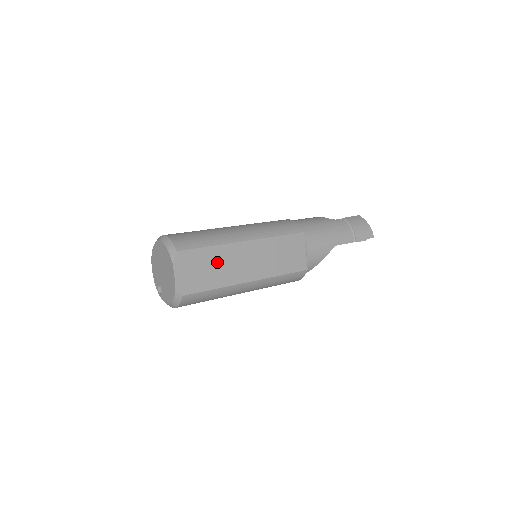
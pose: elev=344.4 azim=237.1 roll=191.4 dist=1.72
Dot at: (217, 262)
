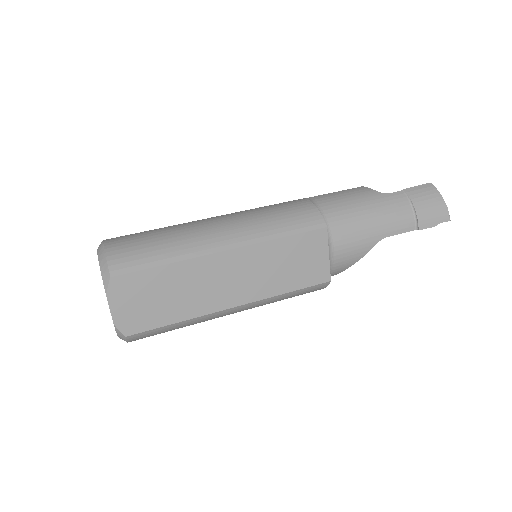
Dot at: (179, 285)
